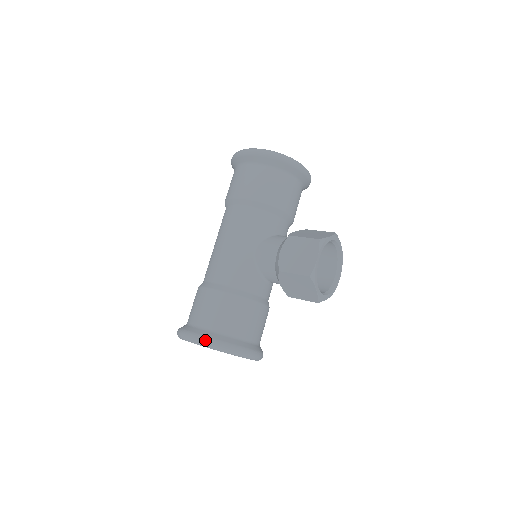
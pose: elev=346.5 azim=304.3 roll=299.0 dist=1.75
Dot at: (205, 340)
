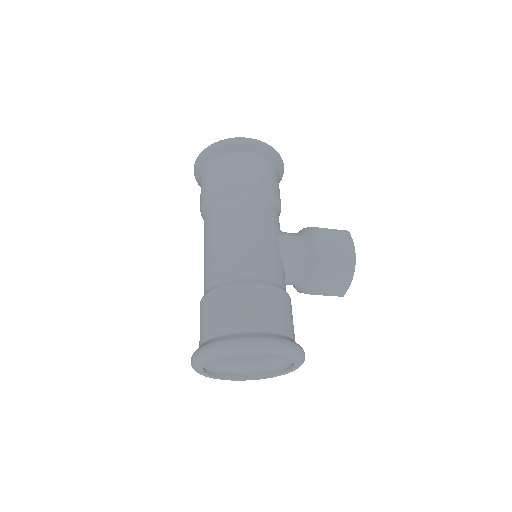
Dot at: (281, 343)
